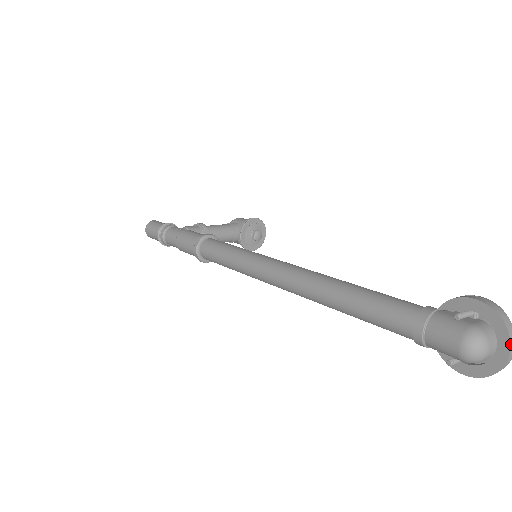
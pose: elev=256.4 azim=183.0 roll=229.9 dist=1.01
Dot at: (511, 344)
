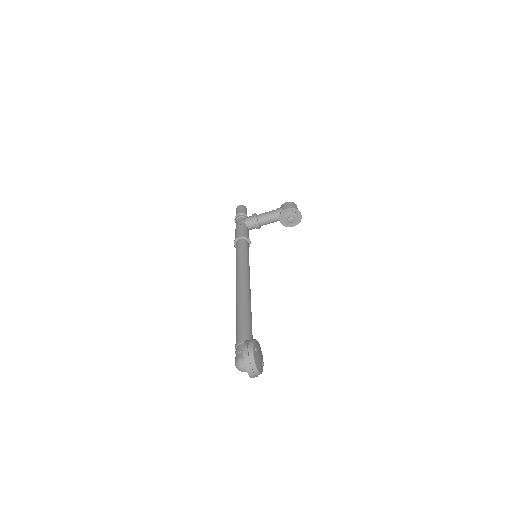
Dot at: (248, 371)
